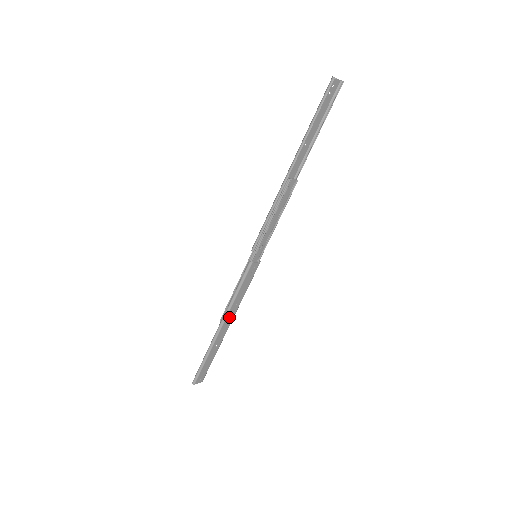
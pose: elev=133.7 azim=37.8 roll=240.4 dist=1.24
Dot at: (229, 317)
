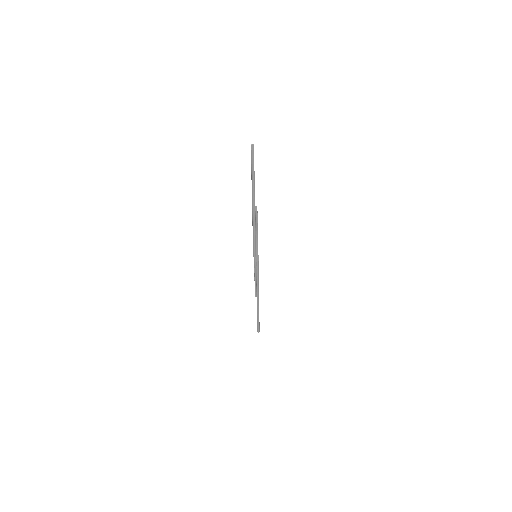
Dot at: occluded
